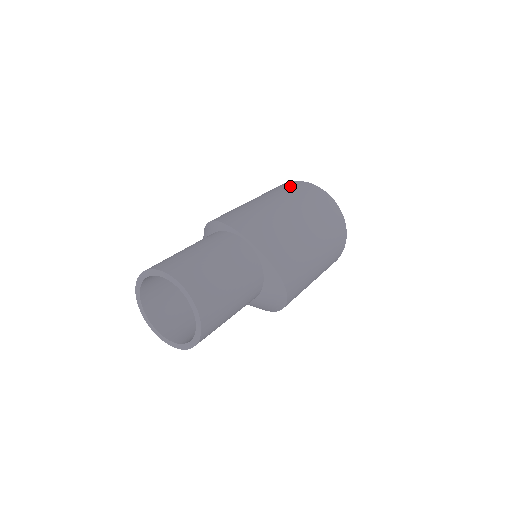
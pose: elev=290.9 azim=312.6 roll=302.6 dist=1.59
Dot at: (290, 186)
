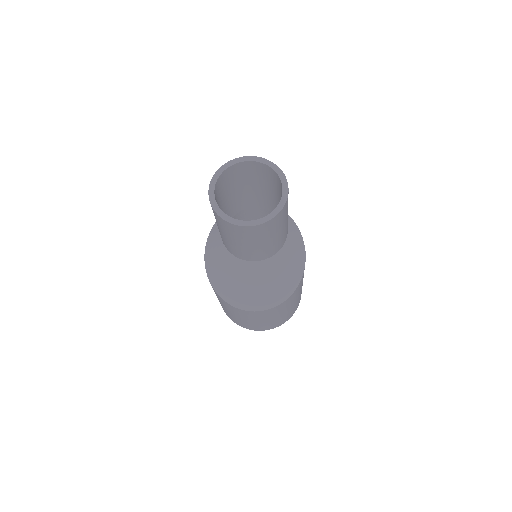
Dot at: occluded
